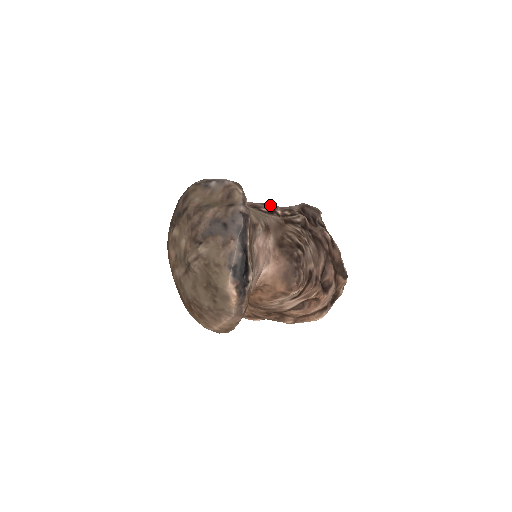
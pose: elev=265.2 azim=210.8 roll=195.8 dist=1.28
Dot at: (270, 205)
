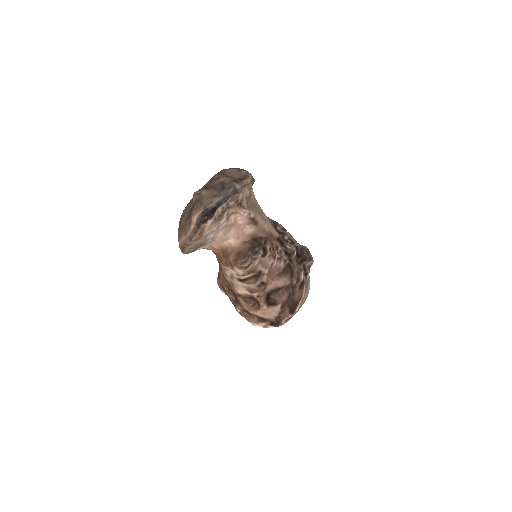
Dot at: (286, 231)
